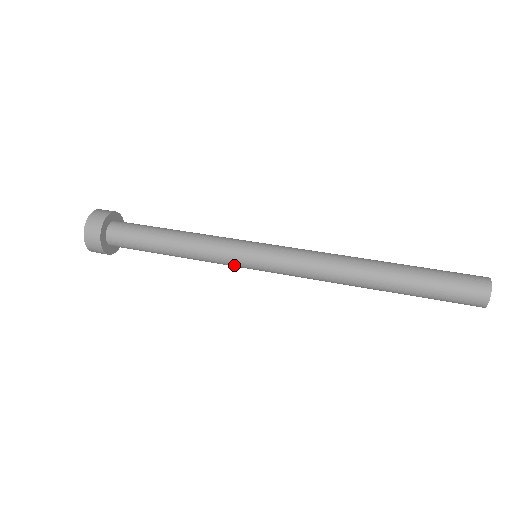
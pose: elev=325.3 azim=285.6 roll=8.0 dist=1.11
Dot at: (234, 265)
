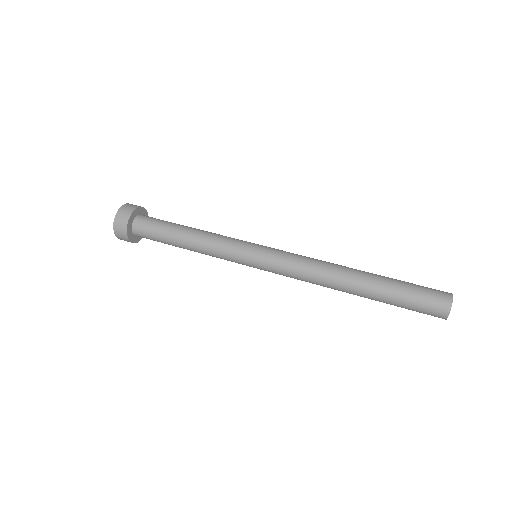
Dot at: occluded
